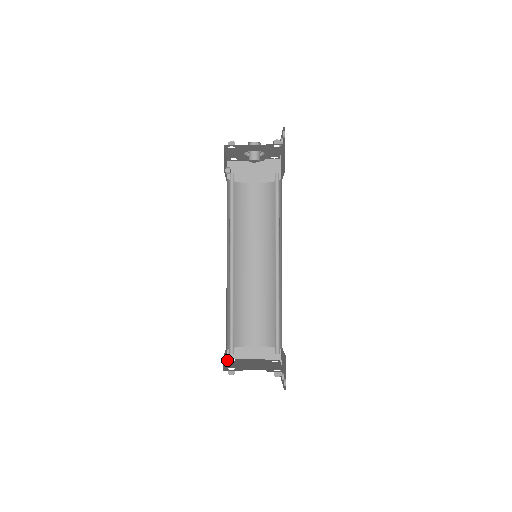
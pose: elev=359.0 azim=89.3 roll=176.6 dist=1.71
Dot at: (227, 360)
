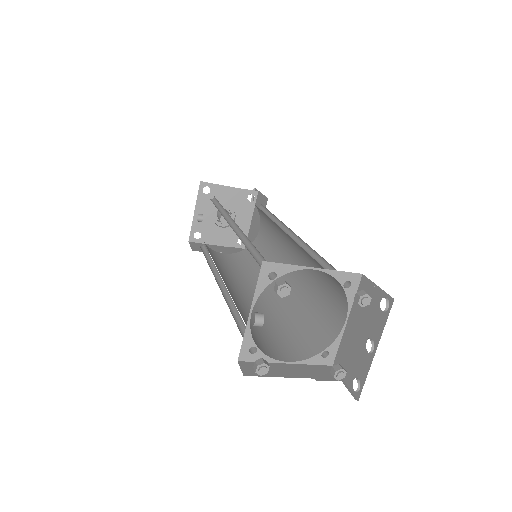
Dot at: (259, 317)
